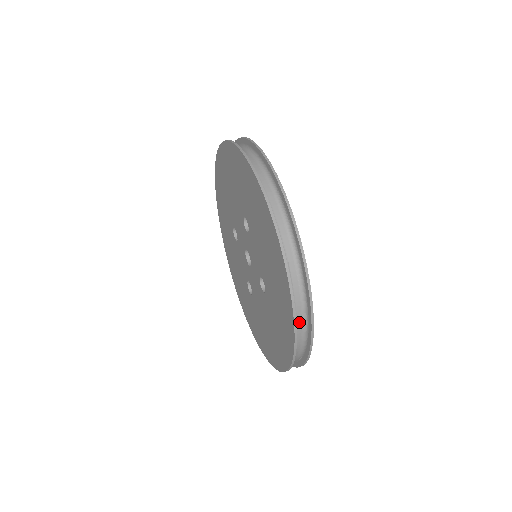
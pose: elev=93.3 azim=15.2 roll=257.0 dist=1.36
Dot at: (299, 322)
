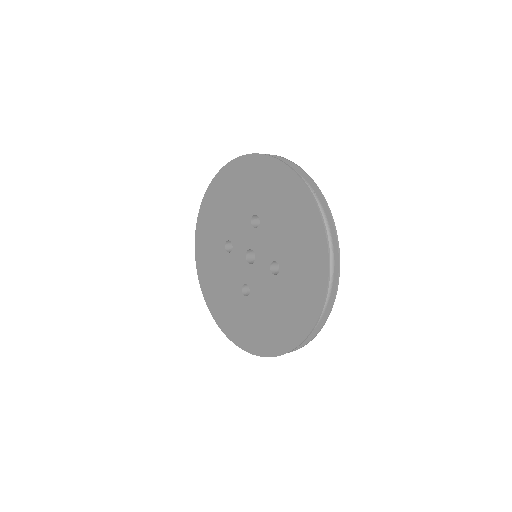
Dot at: occluded
